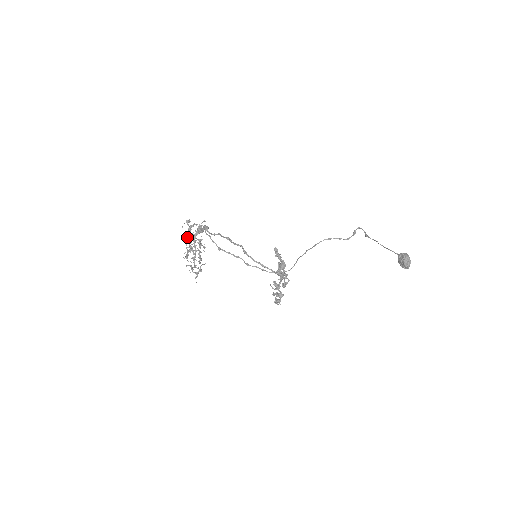
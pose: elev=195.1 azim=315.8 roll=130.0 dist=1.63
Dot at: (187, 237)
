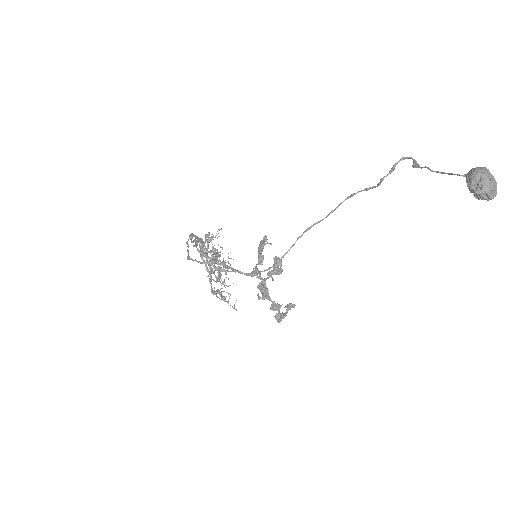
Dot at: (212, 255)
